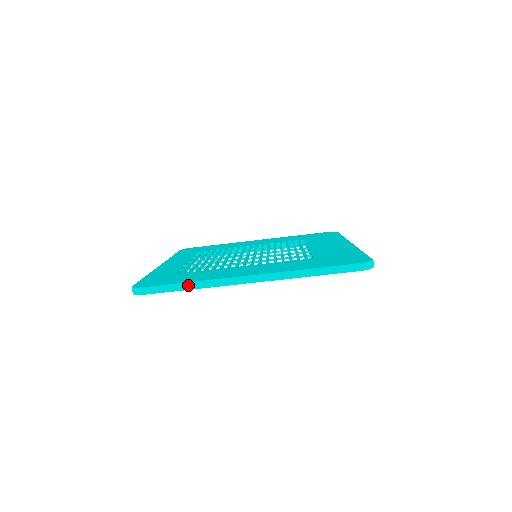
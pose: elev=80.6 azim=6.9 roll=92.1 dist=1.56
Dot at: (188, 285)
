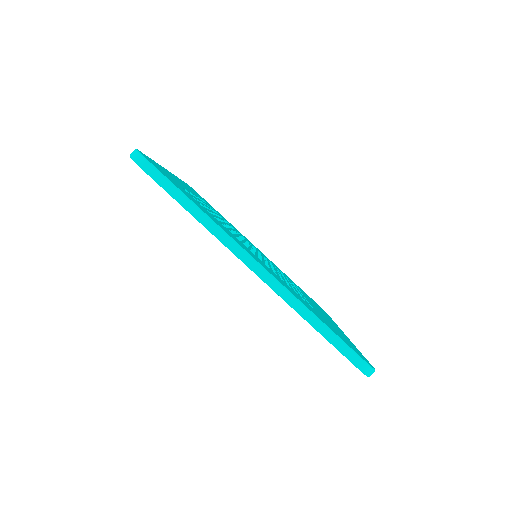
Dot at: (192, 205)
